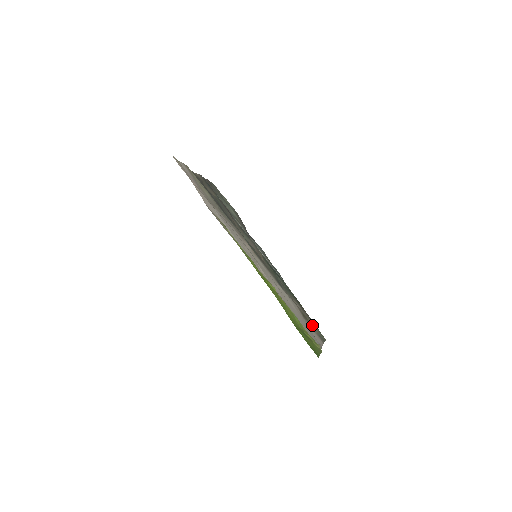
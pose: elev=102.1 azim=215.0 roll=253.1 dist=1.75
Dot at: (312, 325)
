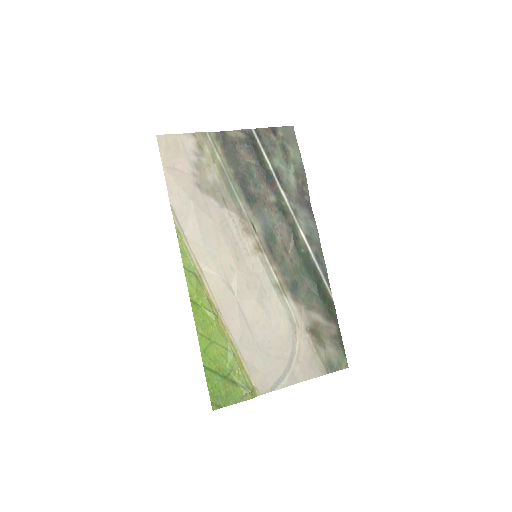
Dot at: (327, 347)
